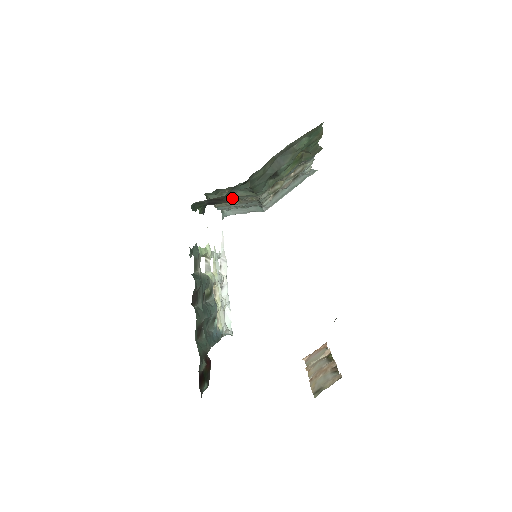
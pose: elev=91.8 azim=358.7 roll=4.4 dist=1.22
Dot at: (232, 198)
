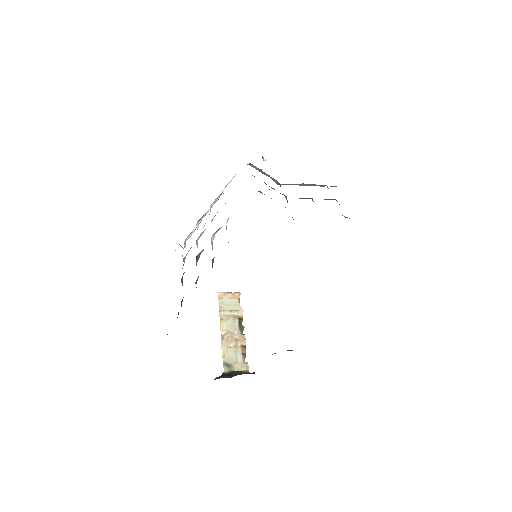
Dot at: occluded
